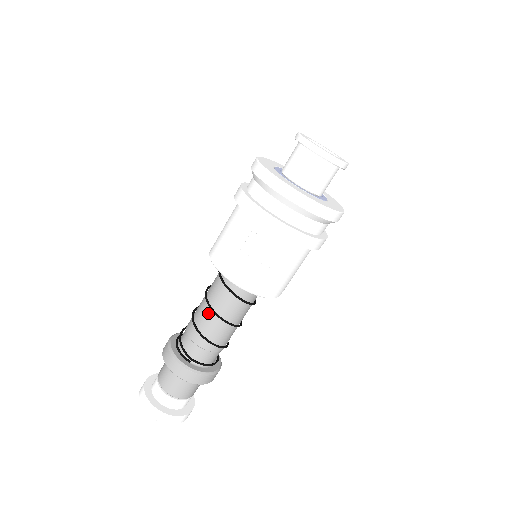
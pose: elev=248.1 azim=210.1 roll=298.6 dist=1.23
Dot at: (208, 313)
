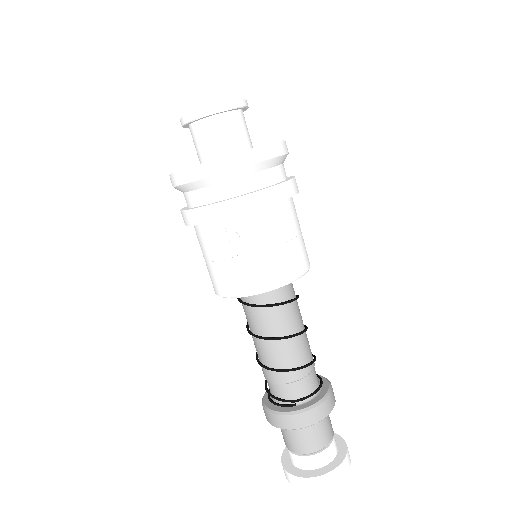
Dot at: (265, 345)
